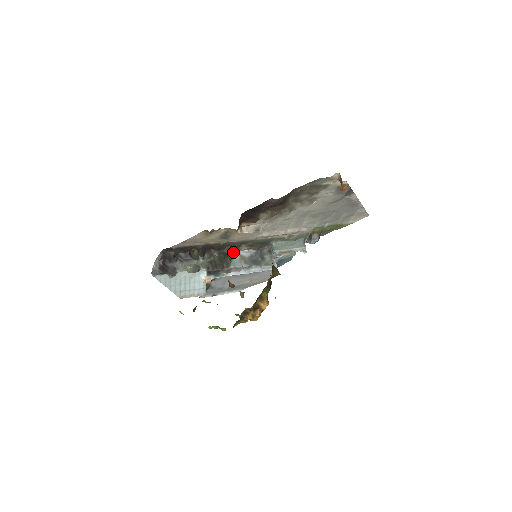
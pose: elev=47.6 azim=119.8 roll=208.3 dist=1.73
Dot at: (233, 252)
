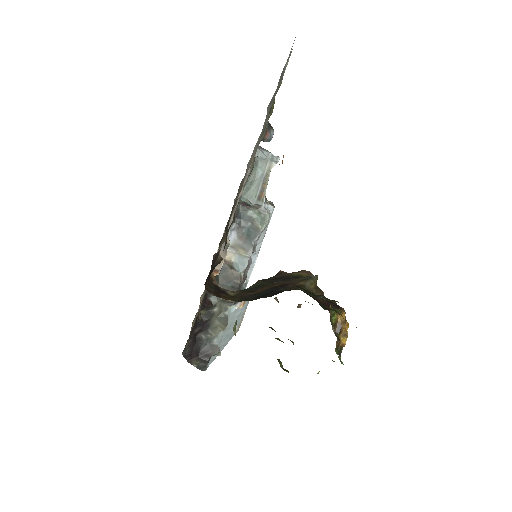
Dot at: occluded
